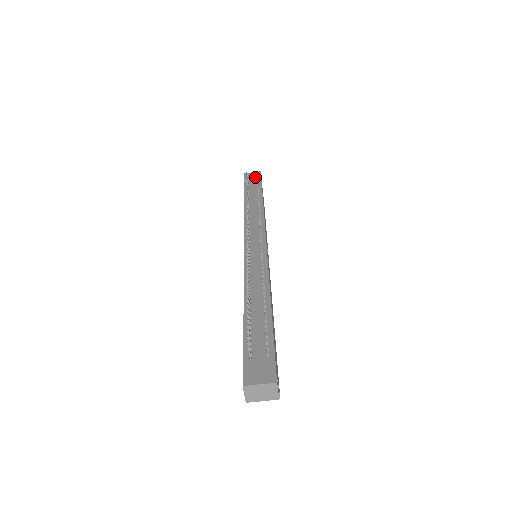
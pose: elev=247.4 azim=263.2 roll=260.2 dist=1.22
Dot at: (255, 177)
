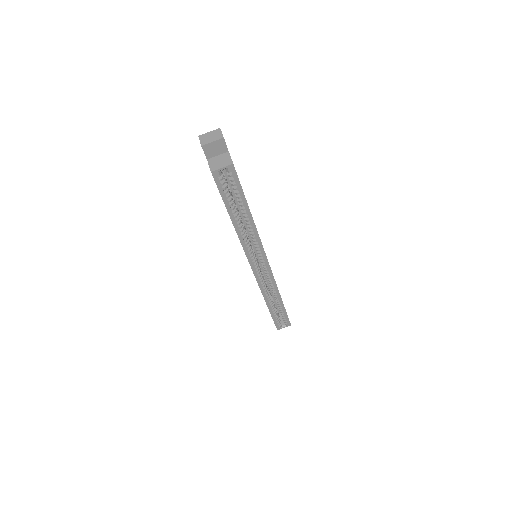
Dot at: occluded
